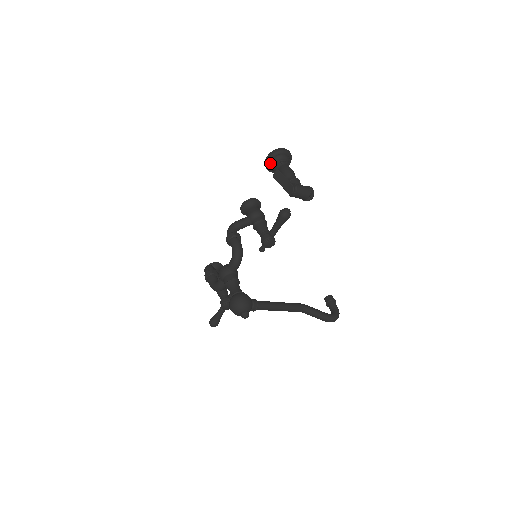
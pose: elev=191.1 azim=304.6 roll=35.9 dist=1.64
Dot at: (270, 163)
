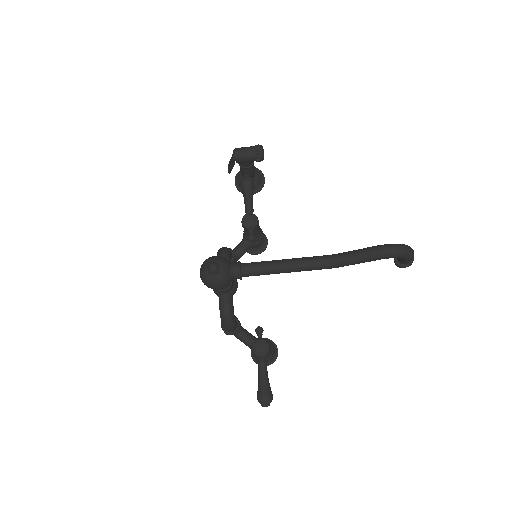
Dot at: (239, 184)
